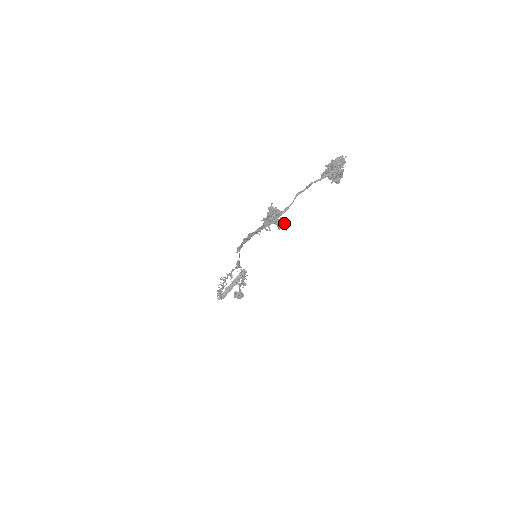
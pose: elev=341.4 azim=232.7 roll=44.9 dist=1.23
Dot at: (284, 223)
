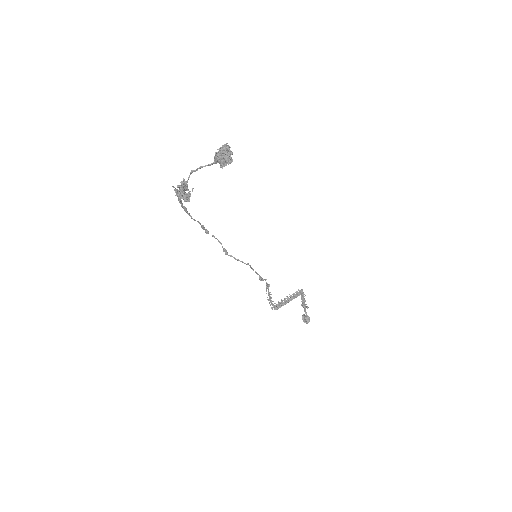
Dot at: (187, 196)
